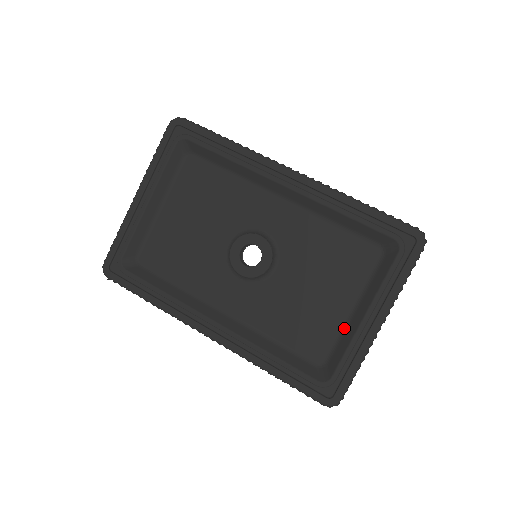
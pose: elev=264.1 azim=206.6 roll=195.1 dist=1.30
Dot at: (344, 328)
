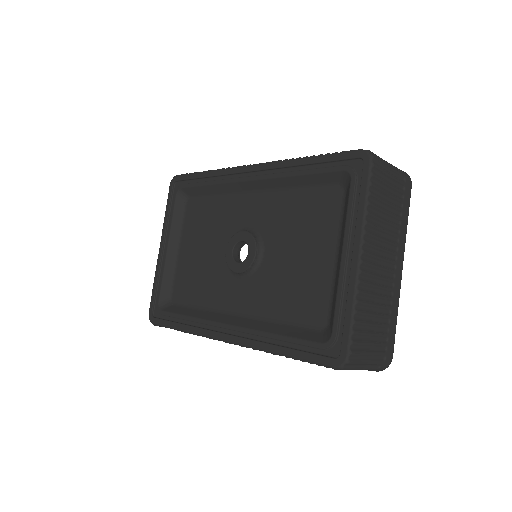
Dot at: (334, 280)
